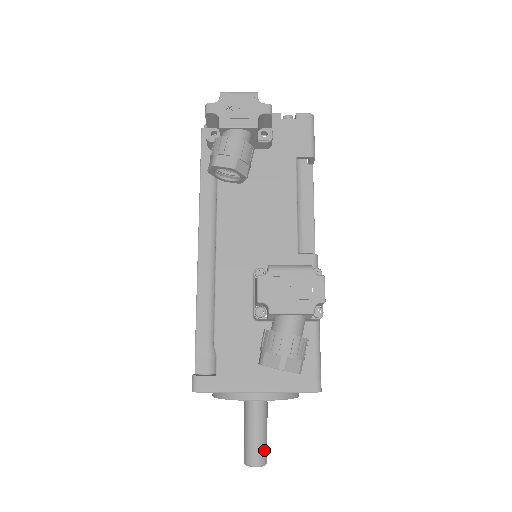
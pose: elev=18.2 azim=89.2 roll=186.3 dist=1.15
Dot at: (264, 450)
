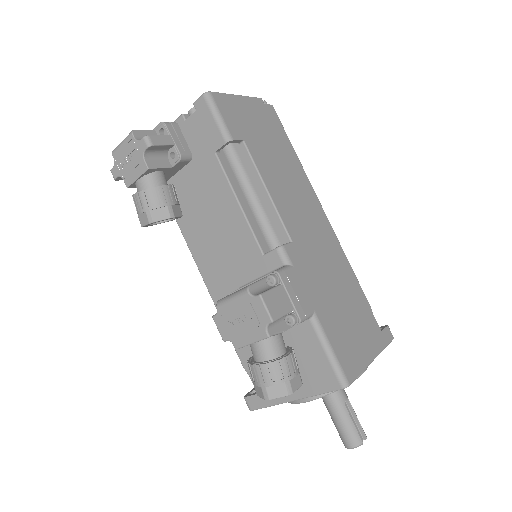
Dot at: (353, 432)
